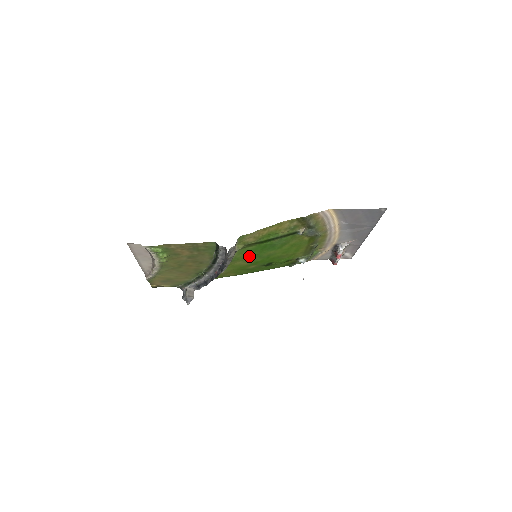
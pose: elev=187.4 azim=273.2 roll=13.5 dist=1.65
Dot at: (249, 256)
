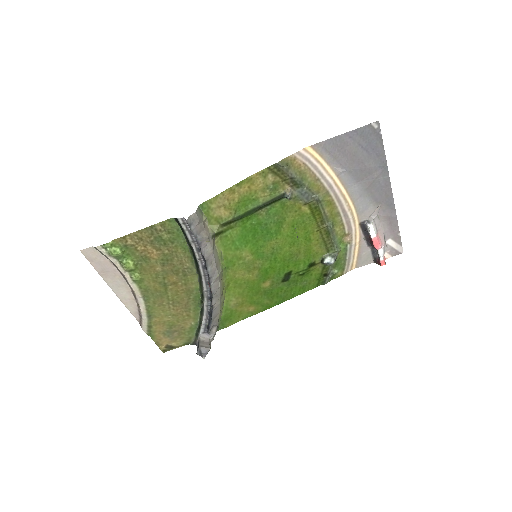
Dot at: (245, 256)
